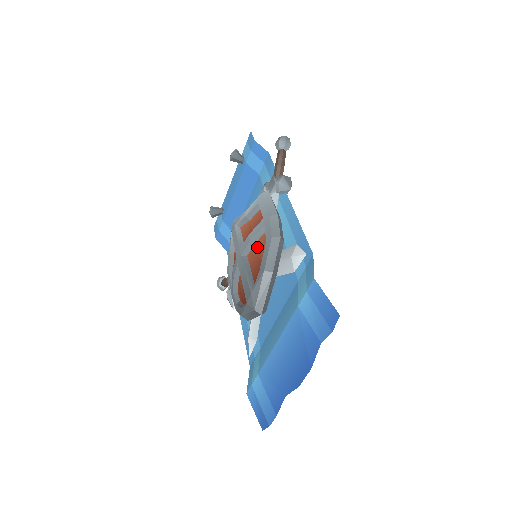
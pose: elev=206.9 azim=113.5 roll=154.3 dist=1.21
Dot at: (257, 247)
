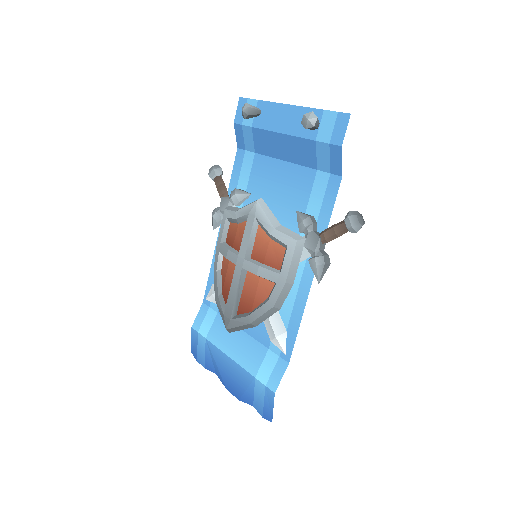
Dot at: (259, 284)
